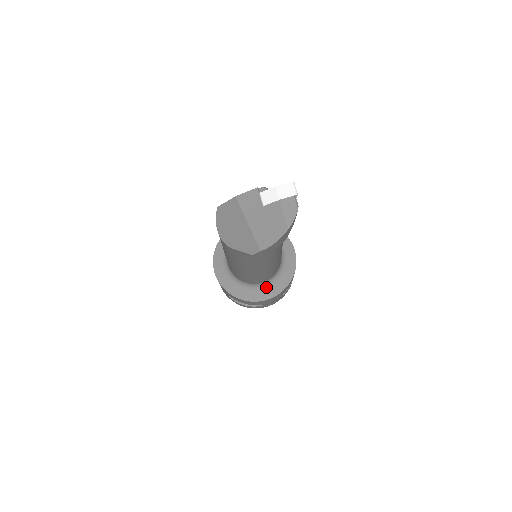
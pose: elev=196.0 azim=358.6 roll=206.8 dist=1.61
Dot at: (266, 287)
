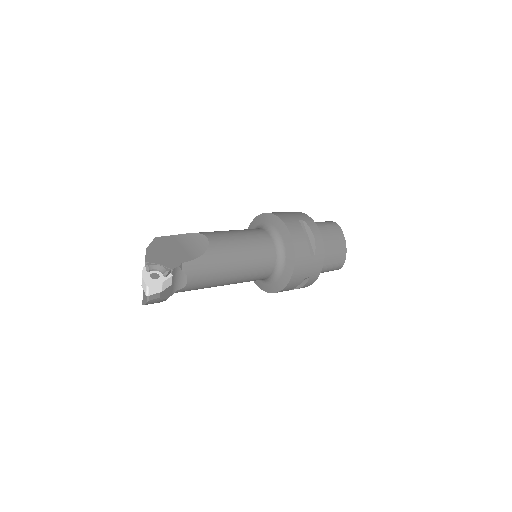
Dot at: occluded
